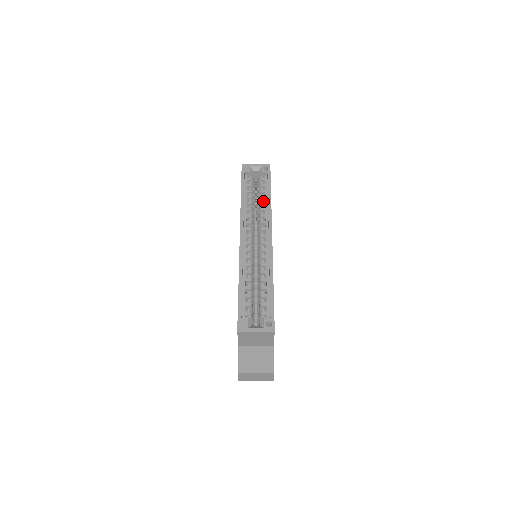
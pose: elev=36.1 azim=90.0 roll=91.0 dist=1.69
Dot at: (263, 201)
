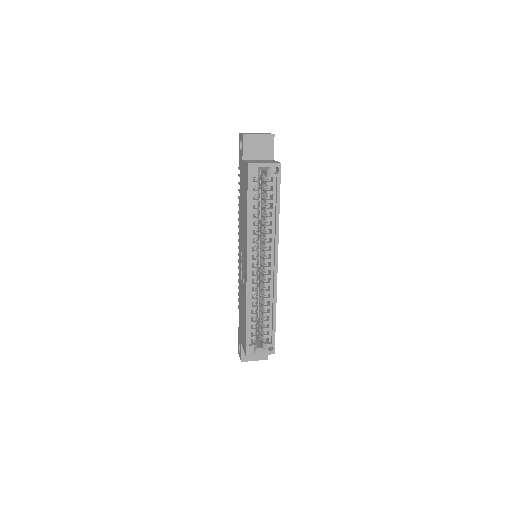
Dot at: (269, 211)
